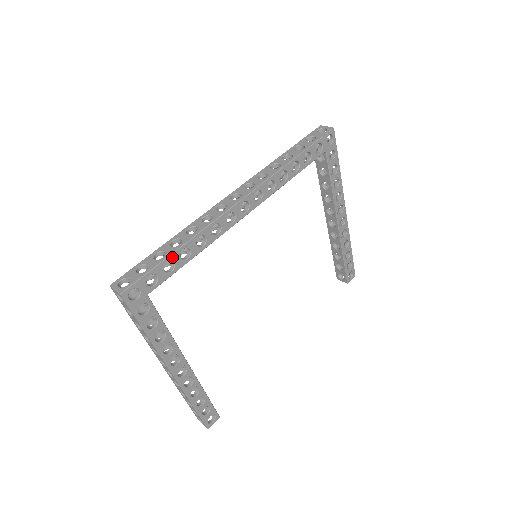
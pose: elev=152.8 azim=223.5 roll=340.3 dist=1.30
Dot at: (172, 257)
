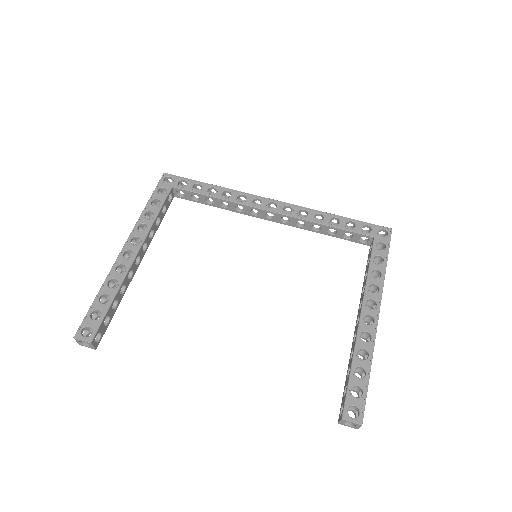
Dot at: (204, 185)
